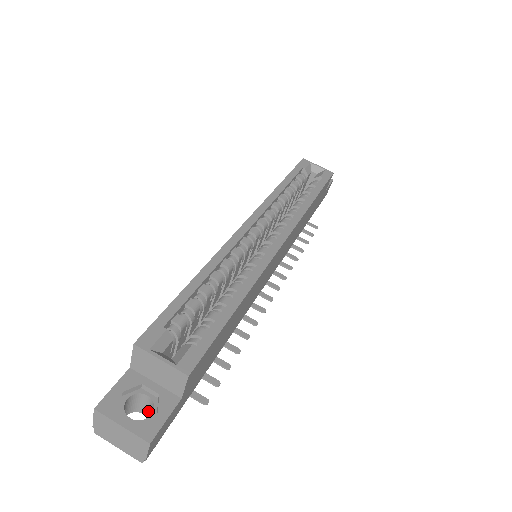
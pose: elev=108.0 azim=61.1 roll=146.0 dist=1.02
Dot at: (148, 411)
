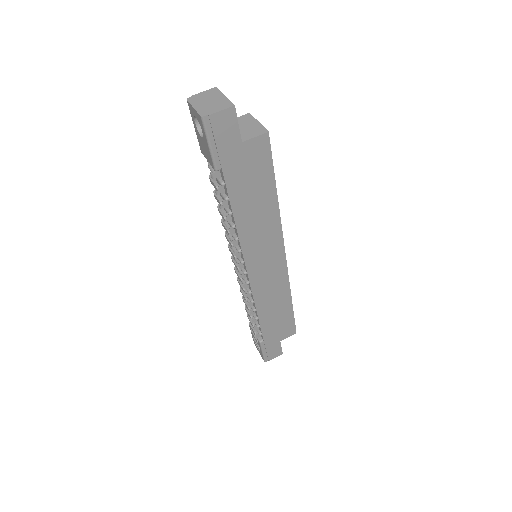
Dot at: occluded
